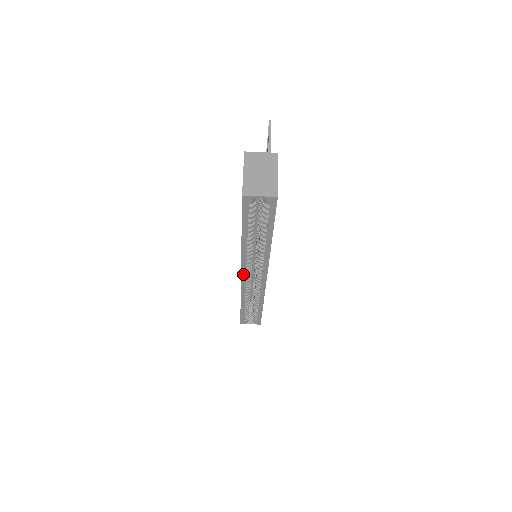
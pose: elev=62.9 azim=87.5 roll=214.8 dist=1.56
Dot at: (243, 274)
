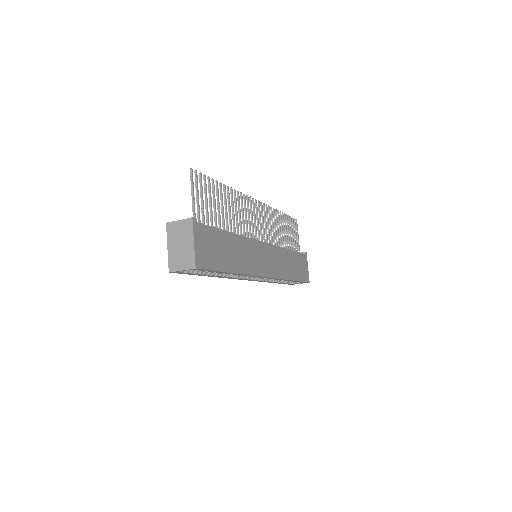
Dot at: (245, 279)
